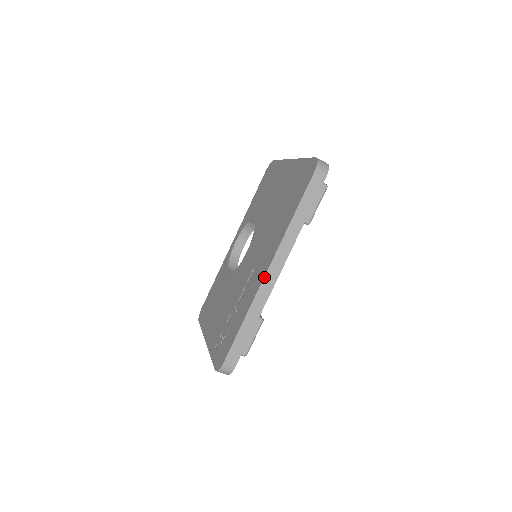
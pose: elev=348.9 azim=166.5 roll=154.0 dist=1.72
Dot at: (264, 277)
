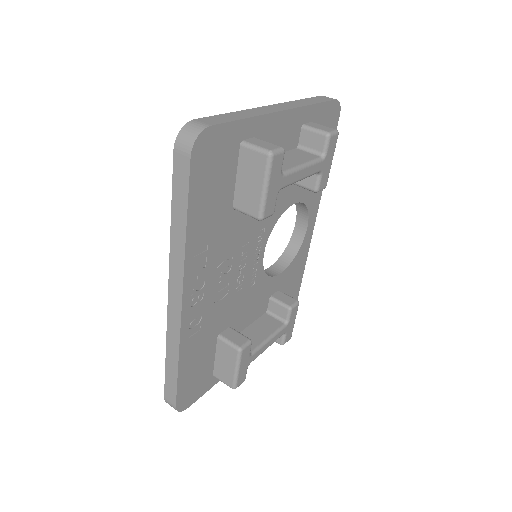
Dot at: (168, 305)
